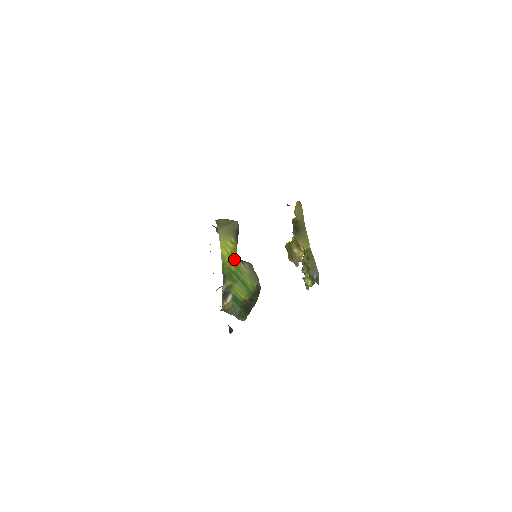
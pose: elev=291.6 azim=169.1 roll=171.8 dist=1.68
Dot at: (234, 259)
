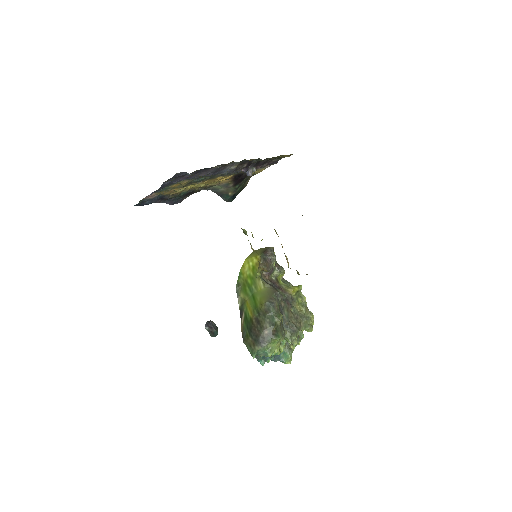
Dot at: (254, 273)
